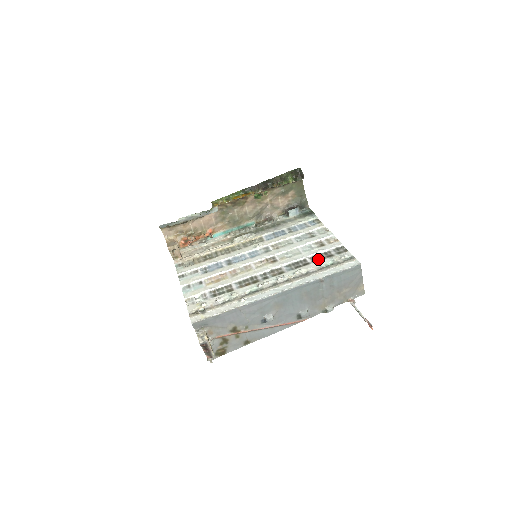
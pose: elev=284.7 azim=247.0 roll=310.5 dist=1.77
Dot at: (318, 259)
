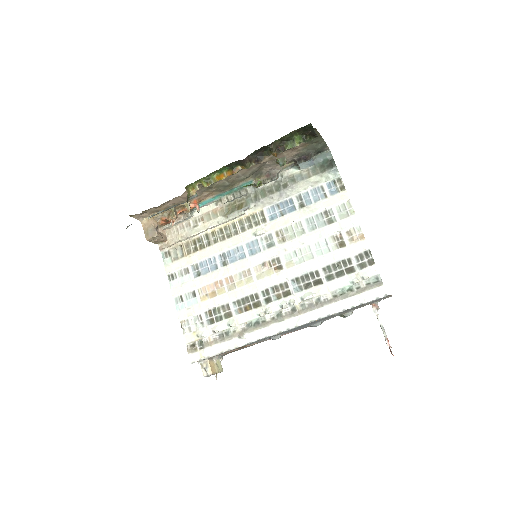
Dot at: (334, 275)
